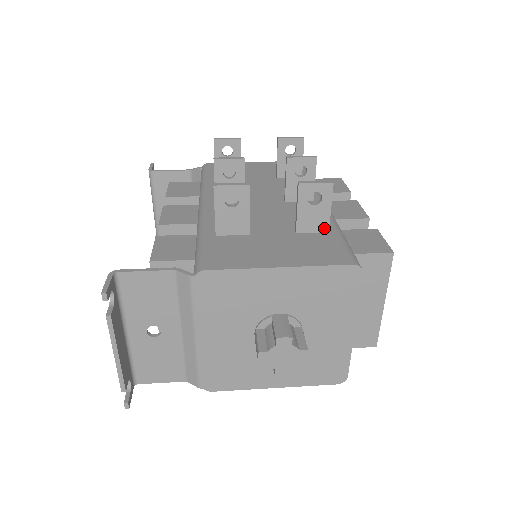
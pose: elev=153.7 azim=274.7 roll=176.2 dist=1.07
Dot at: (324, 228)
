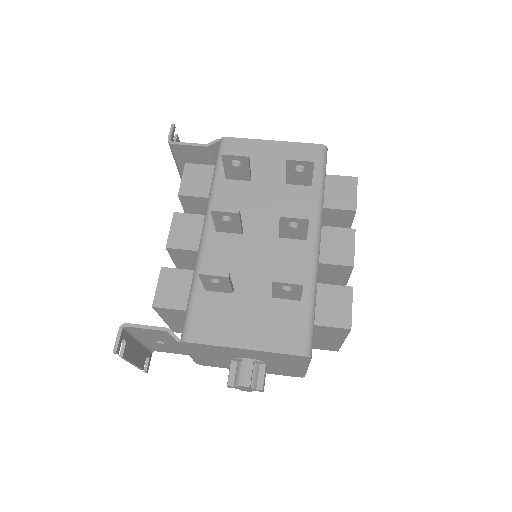
Dot at: (297, 299)
